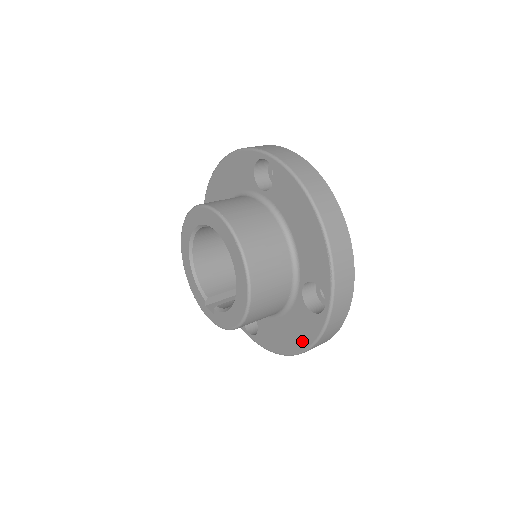
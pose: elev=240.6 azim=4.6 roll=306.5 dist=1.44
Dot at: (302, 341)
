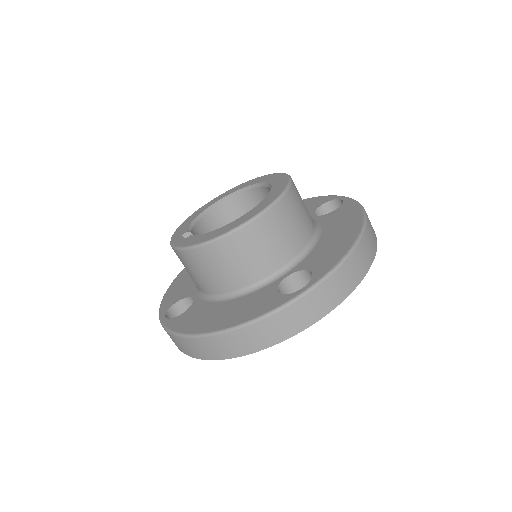
Dot at: (236, 319)
